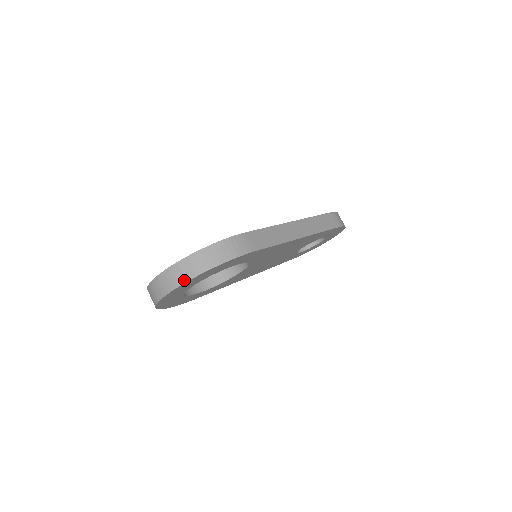
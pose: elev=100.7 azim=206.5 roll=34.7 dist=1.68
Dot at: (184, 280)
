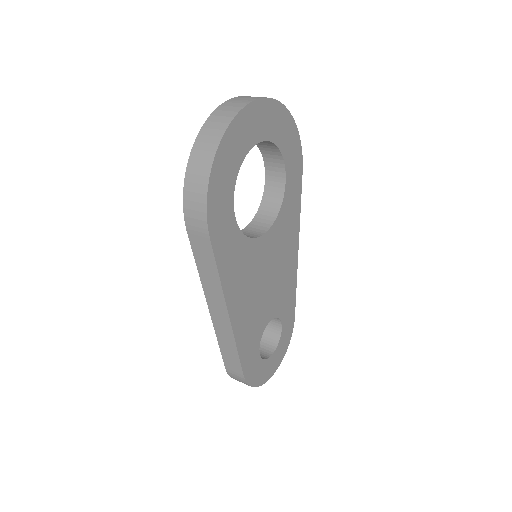
Dot at: (281, 104)
